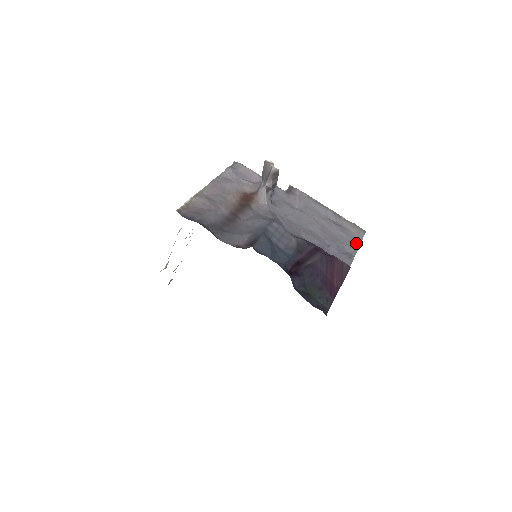
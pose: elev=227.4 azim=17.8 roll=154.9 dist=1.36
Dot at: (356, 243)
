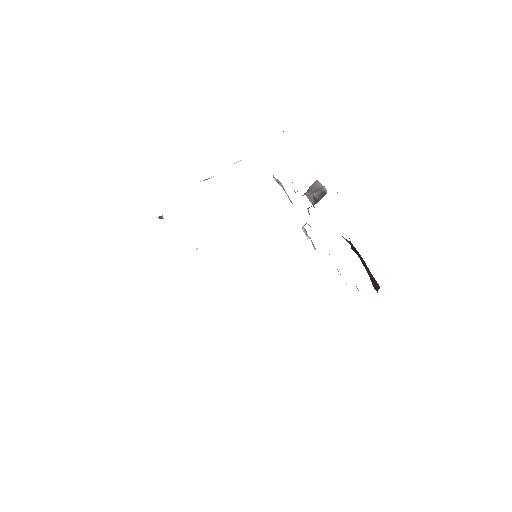
Dot at: occluded
